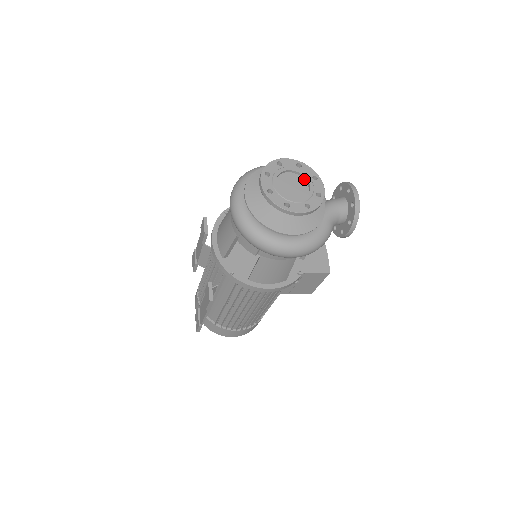
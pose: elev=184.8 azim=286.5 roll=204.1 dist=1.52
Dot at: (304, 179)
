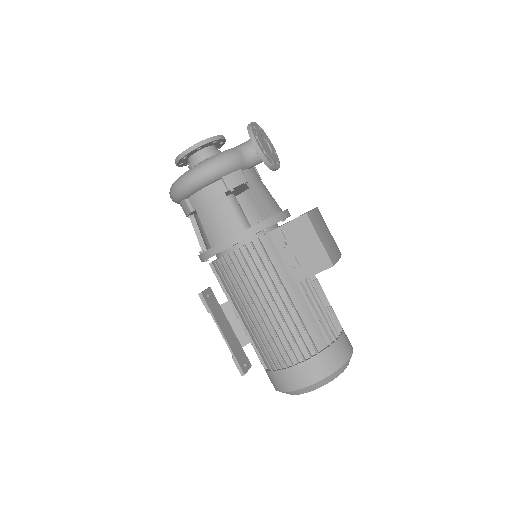
Dot at: occluded
